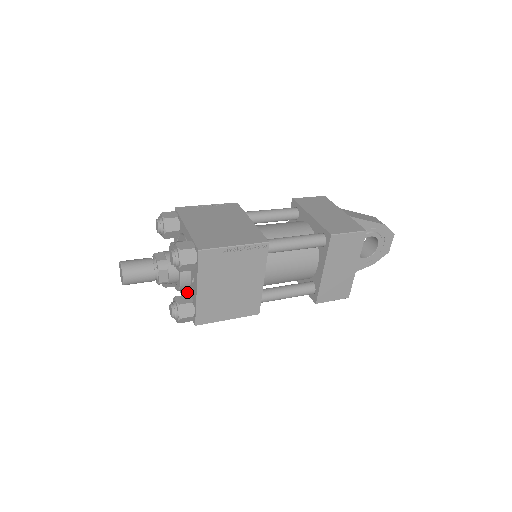
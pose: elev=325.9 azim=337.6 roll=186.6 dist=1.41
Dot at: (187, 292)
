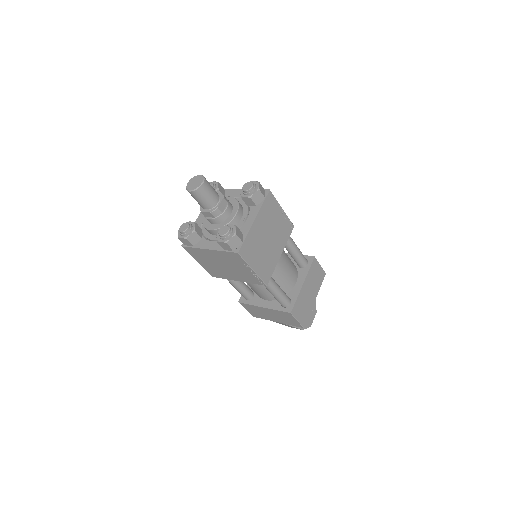
Dot at: occluded
